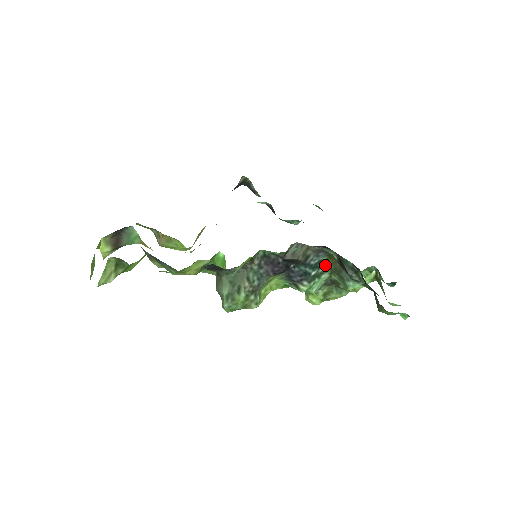
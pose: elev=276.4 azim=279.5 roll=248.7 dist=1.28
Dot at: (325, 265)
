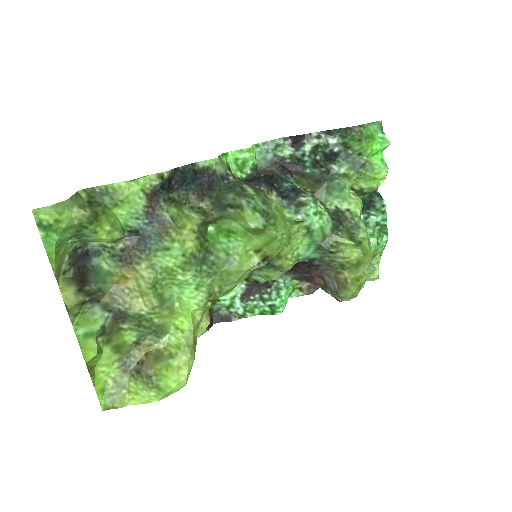
Dot at: occluded
